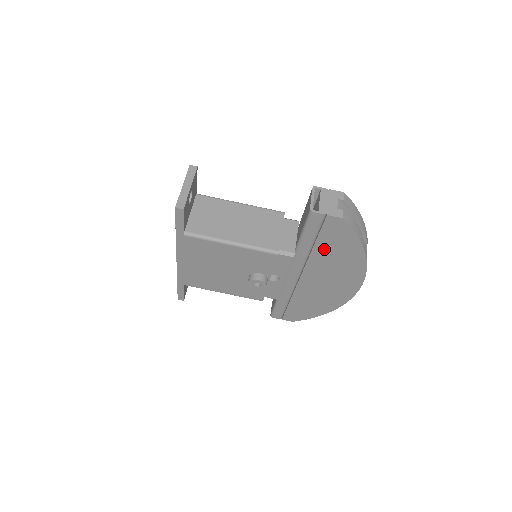
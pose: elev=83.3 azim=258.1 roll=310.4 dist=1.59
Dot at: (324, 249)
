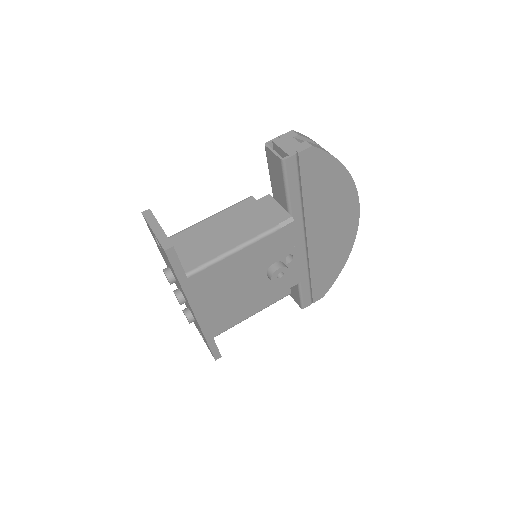
Dot at: (312, 193)
